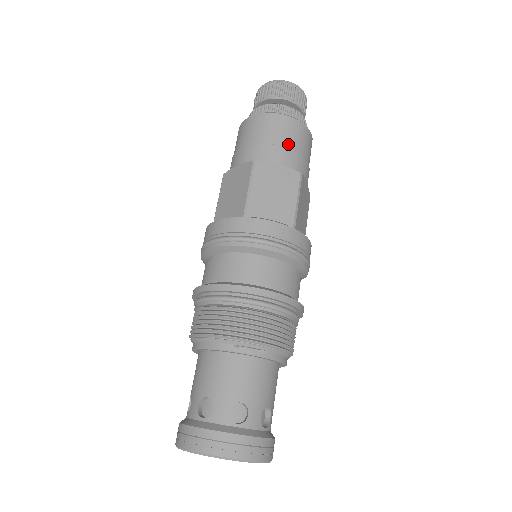
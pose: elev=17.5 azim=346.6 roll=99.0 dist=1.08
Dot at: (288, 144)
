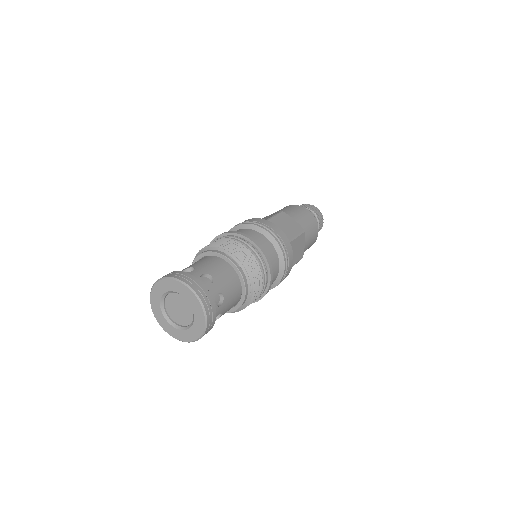
Dot at: (304, 219)
